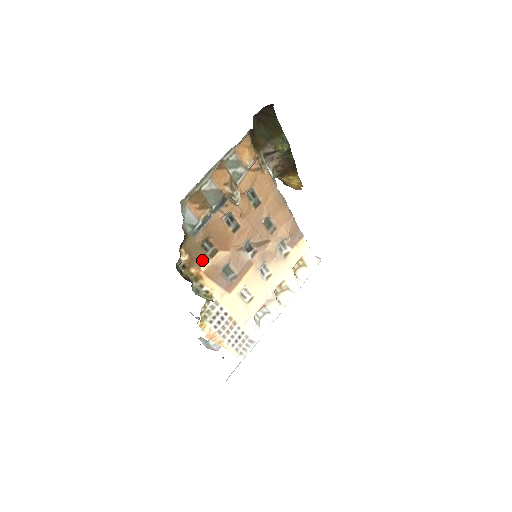
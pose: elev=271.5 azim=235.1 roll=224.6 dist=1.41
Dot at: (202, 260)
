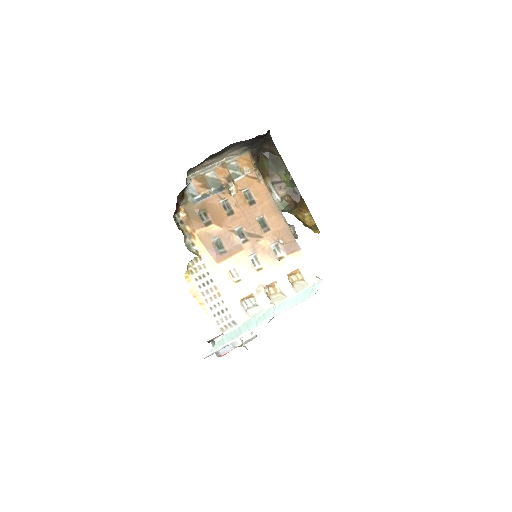
Dot at: (198, 225)
